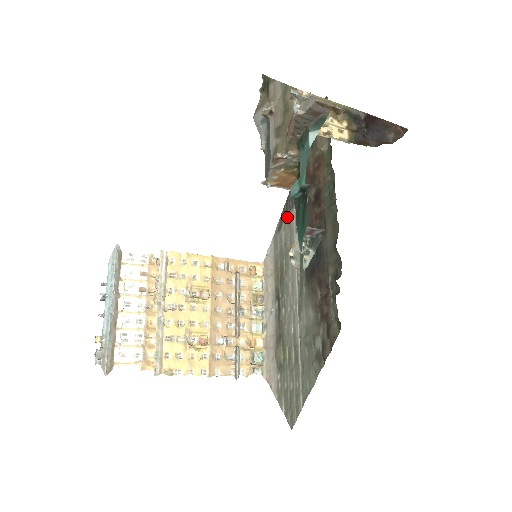
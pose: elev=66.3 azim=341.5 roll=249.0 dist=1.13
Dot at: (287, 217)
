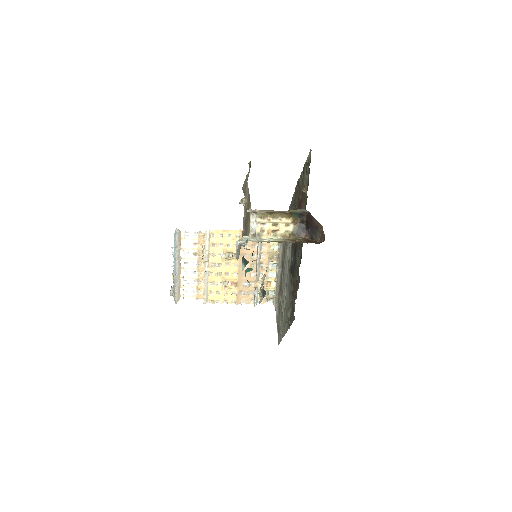
Dot at: occluded
